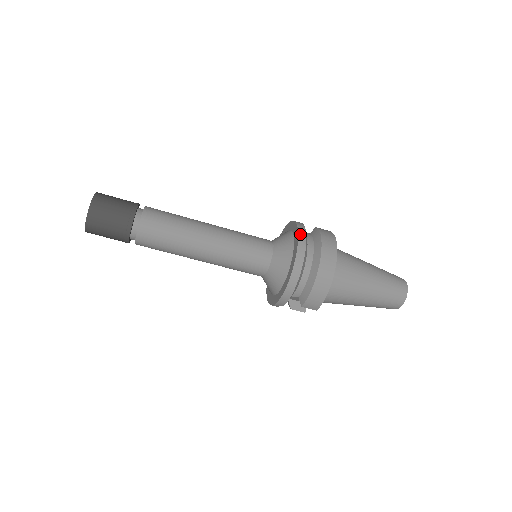
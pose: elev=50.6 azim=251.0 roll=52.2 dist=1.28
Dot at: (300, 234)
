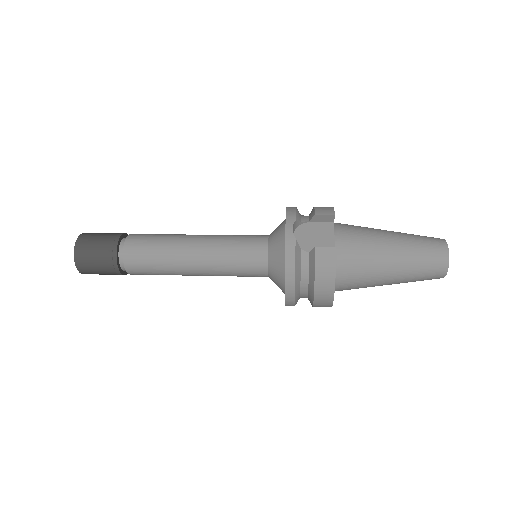
Dot at: (287, 284)
